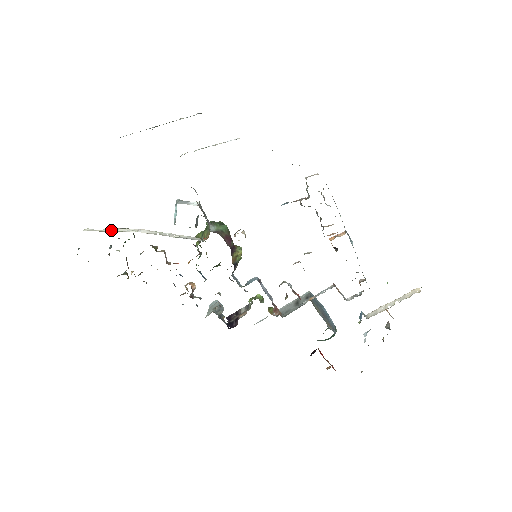
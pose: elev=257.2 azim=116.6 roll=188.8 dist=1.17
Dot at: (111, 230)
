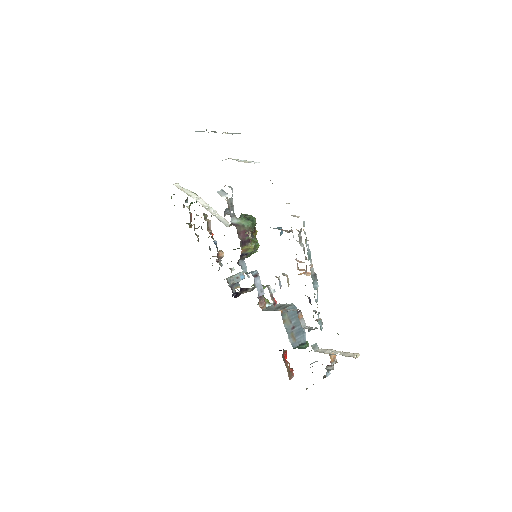
Dot at: (186, 191)
